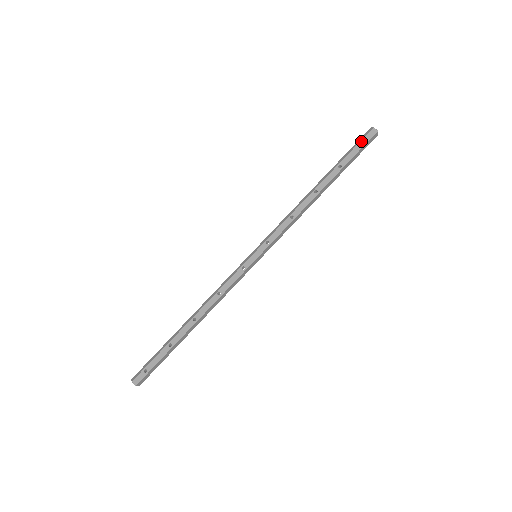
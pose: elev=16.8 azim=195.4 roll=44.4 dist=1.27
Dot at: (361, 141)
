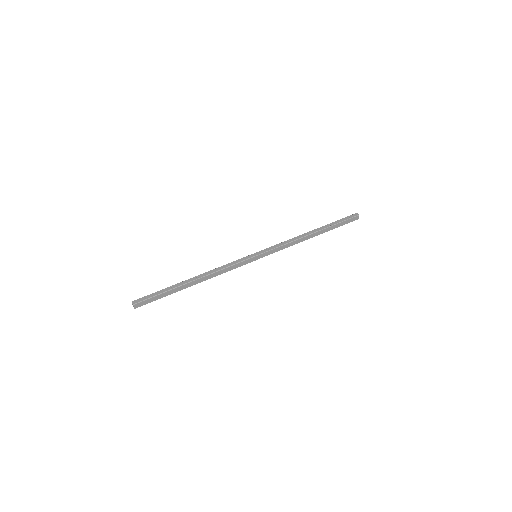
Dot at: (347, 217)
